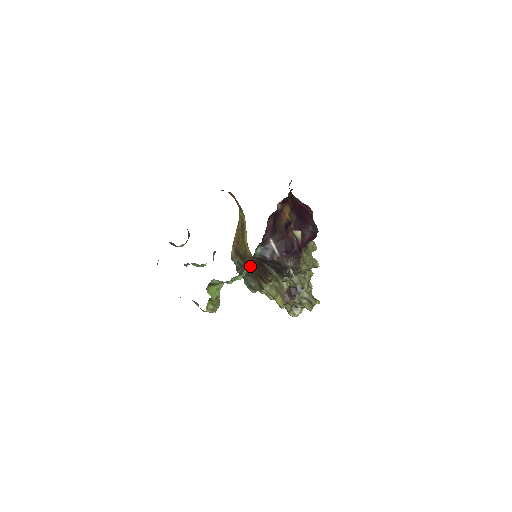
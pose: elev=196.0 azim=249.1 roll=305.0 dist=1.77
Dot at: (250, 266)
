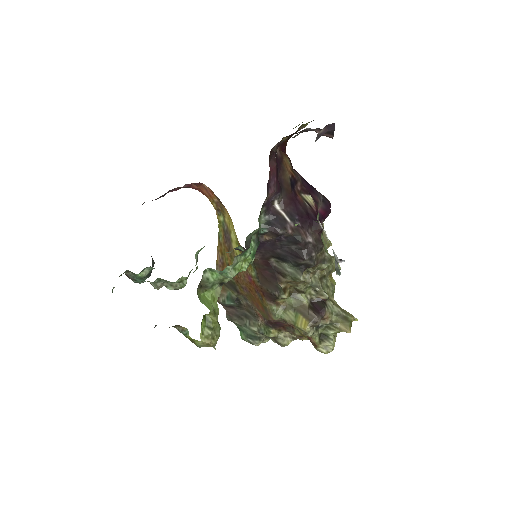
Dot at: (257, 241)
